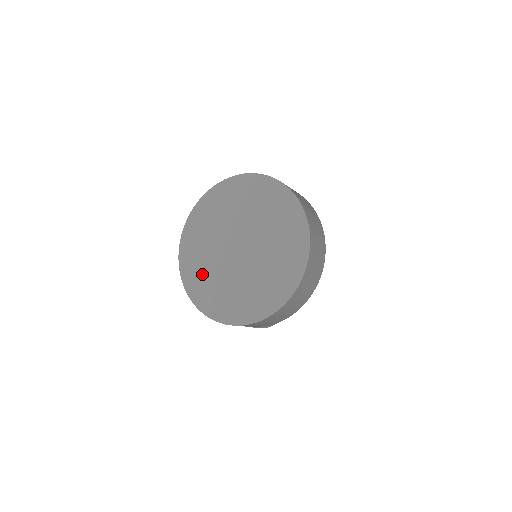
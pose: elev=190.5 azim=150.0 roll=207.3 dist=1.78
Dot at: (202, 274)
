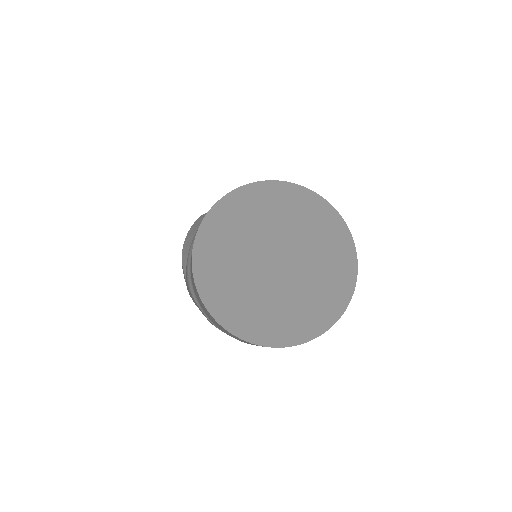
Dot at: (227, 239)
